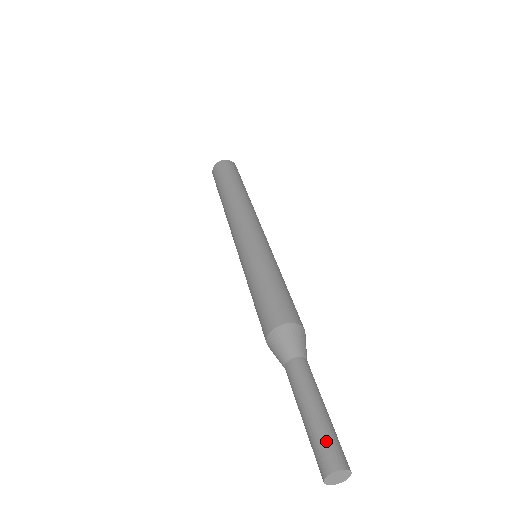
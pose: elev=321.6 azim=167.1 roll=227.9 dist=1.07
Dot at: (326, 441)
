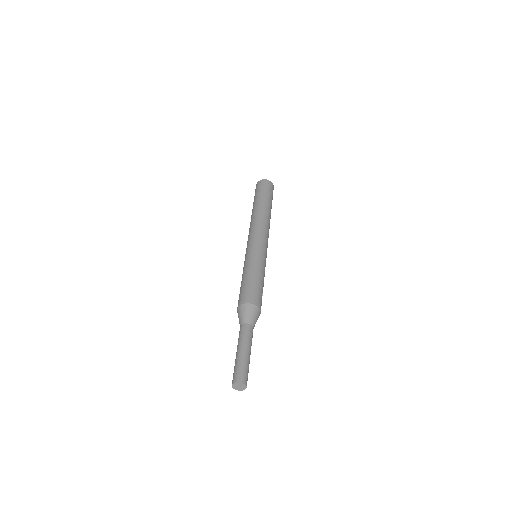
Dot at: (235, 369)
